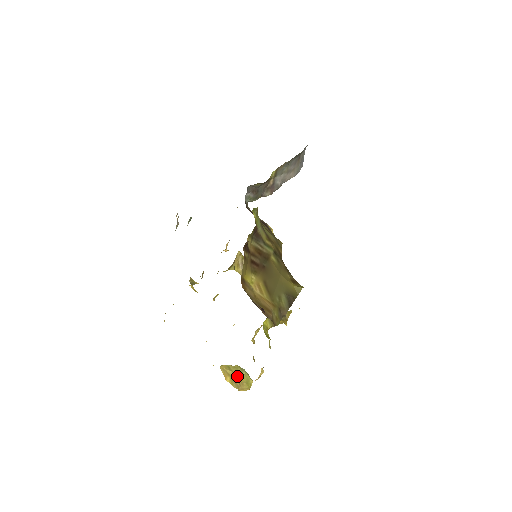
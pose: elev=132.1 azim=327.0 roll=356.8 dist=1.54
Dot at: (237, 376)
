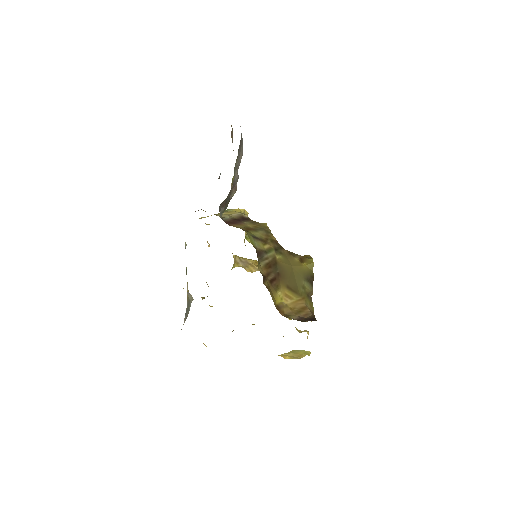
Dot at: (295, 354)
